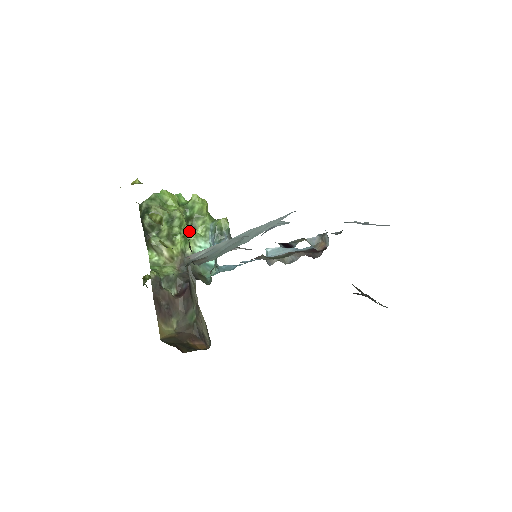
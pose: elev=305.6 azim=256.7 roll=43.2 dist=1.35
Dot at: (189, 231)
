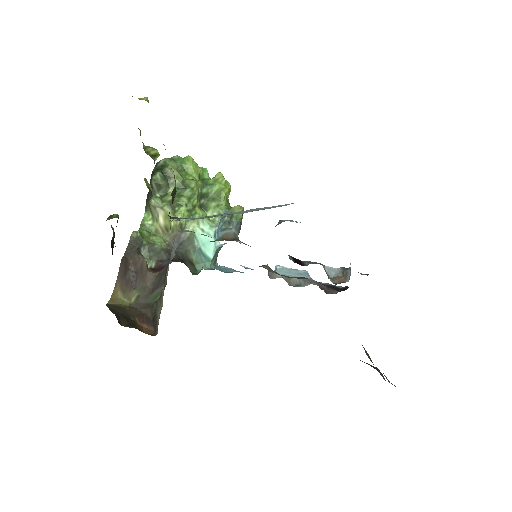
Dot at: (198, 208)
